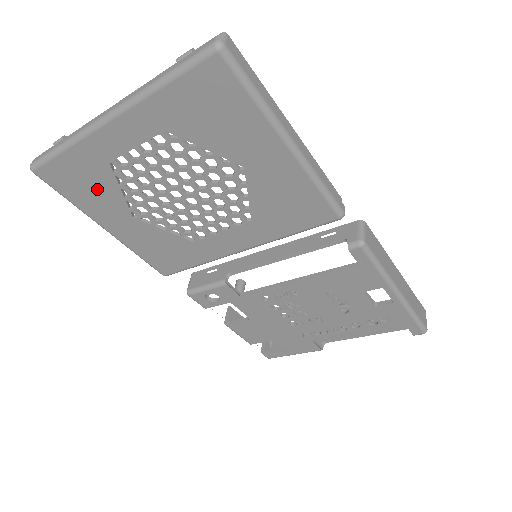
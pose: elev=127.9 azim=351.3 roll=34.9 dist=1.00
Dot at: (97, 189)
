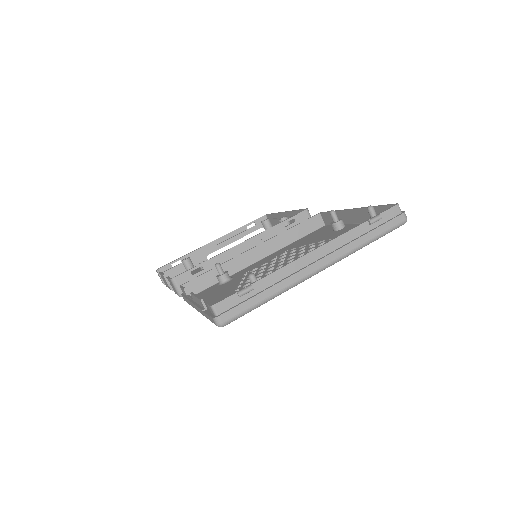
Dot at: occluded
